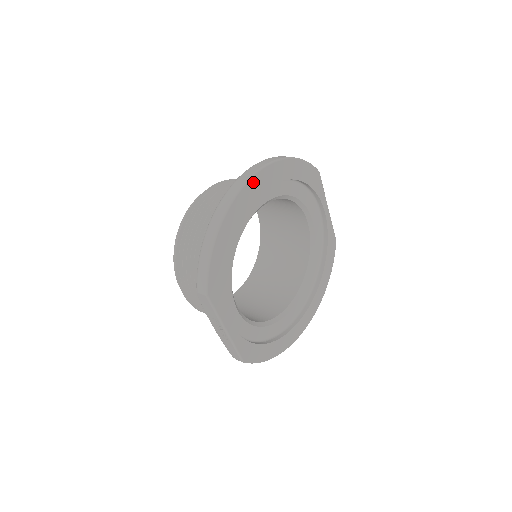
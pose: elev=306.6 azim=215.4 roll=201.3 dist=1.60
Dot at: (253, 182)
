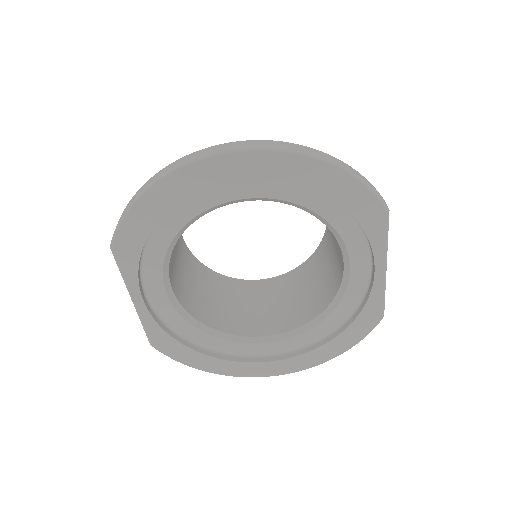
Dot at: (235, 158)
